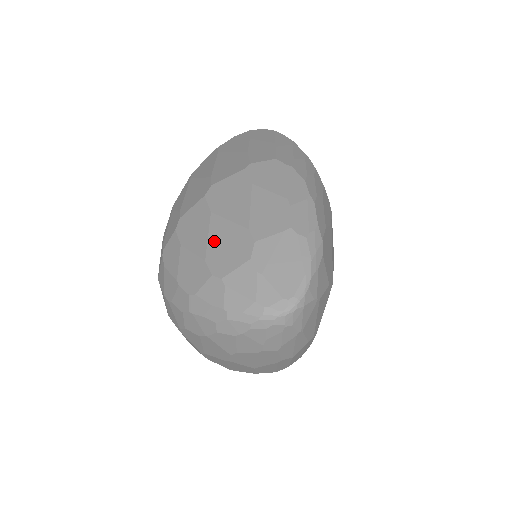
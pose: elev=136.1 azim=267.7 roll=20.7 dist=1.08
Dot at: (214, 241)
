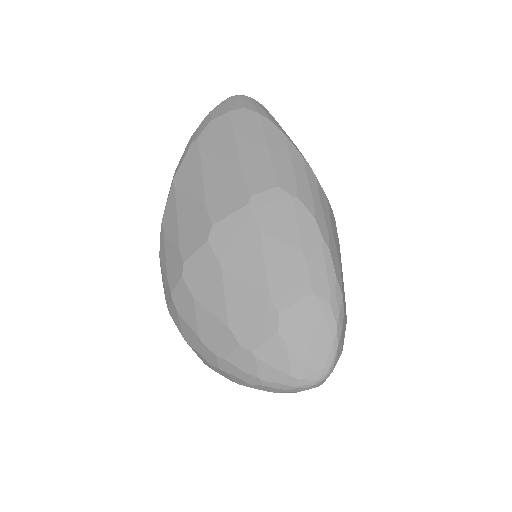
Dot at: (233, 305)
